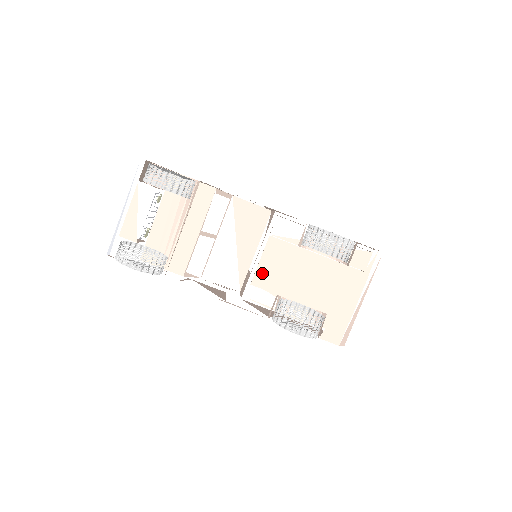
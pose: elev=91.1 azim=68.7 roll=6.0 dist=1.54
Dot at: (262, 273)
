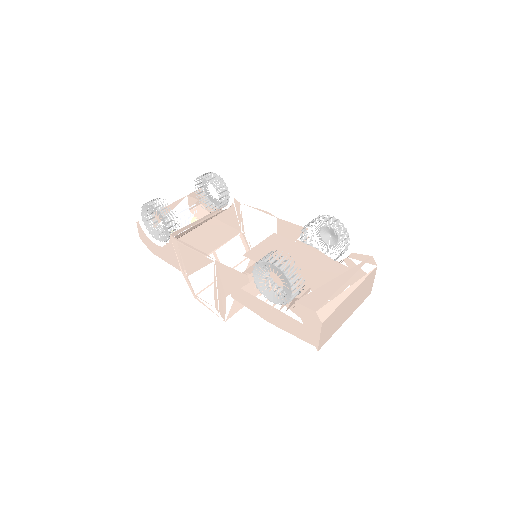
Dot at: (257, 251)
